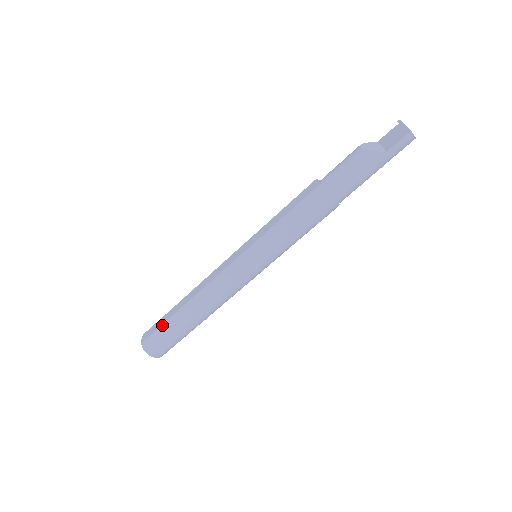
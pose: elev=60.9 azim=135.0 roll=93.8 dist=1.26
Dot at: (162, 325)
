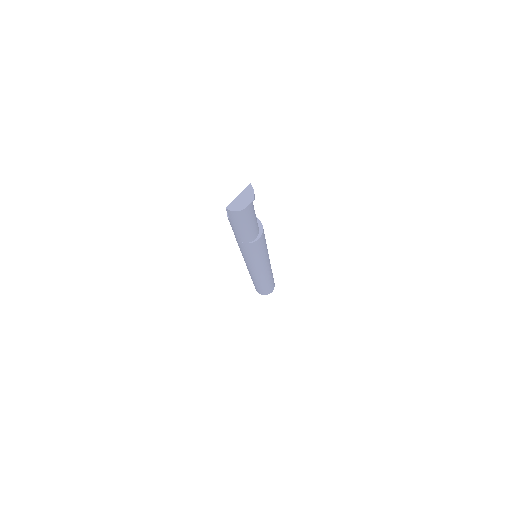
Dot at: occluded
